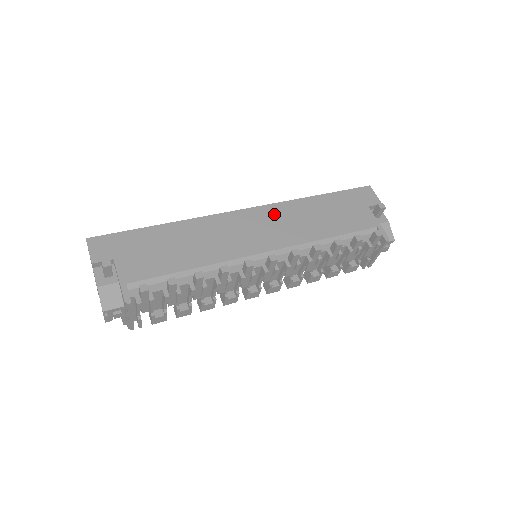
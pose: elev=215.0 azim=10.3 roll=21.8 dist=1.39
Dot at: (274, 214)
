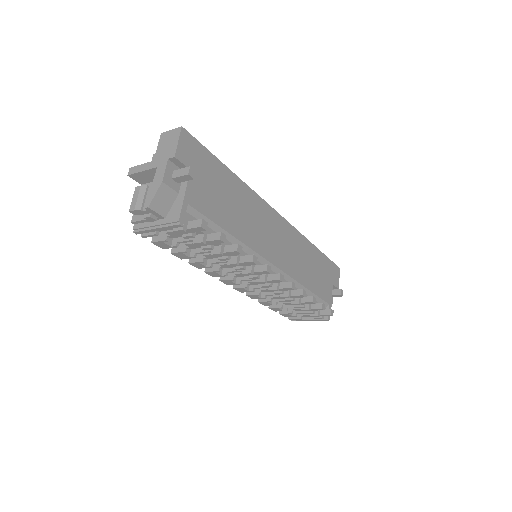
Dot at: (292, 238)
